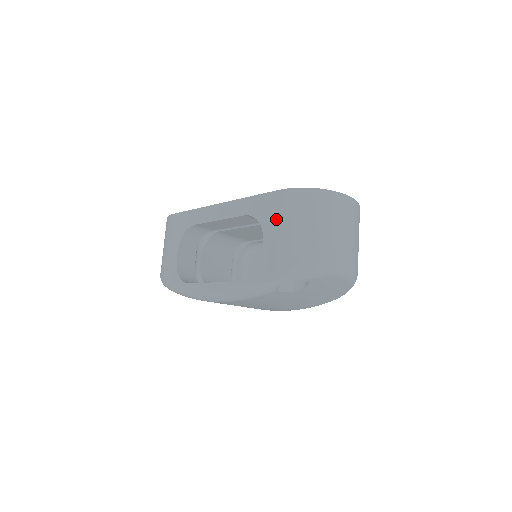
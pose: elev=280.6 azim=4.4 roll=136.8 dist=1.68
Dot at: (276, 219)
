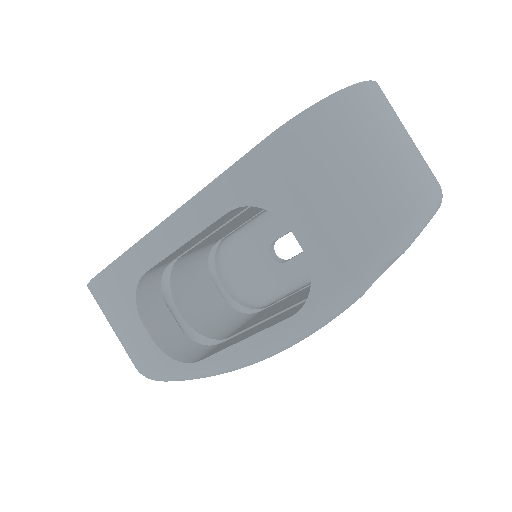
Dot at: (296, 186)
